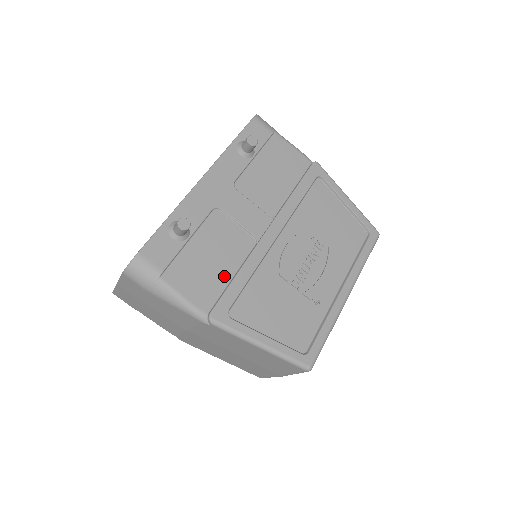
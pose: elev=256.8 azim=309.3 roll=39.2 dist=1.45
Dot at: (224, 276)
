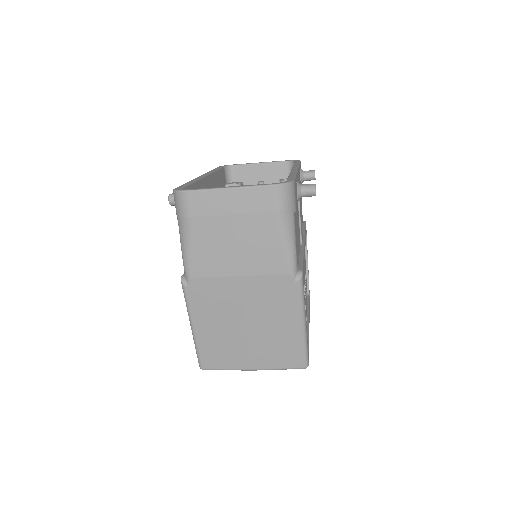
Dot at: occluded
